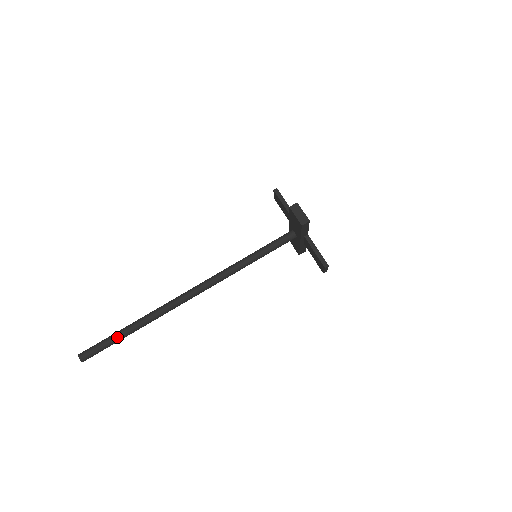
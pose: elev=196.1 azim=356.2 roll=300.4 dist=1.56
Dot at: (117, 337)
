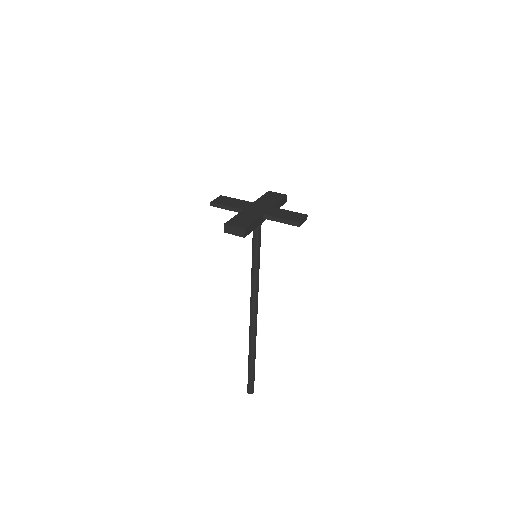
Dot at: (251, 370)
